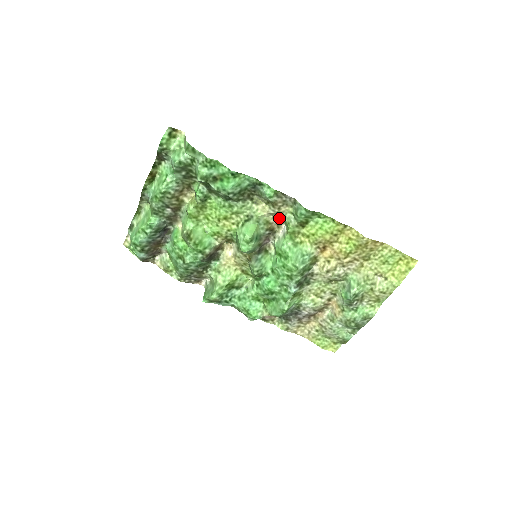
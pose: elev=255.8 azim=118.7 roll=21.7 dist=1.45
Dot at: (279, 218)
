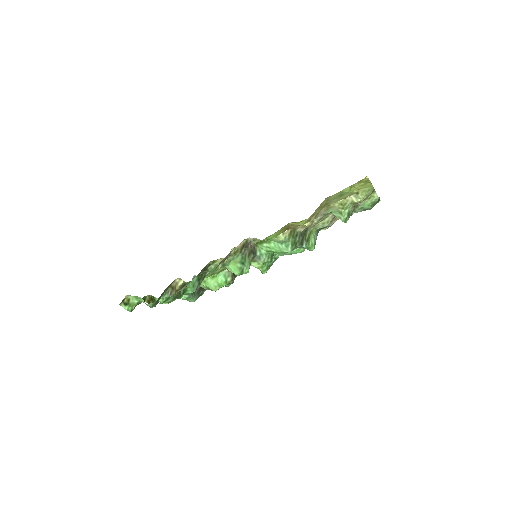
Dot at: occluded
